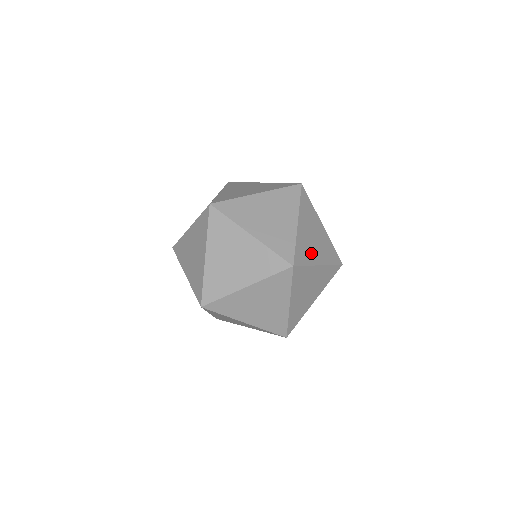
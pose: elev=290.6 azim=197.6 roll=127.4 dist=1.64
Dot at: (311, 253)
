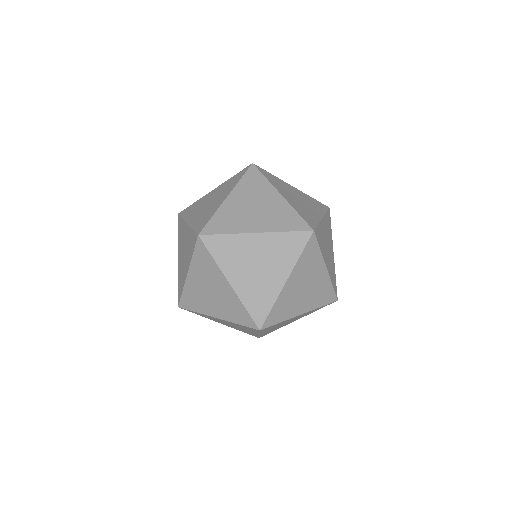
Dot at: (267, 287)
